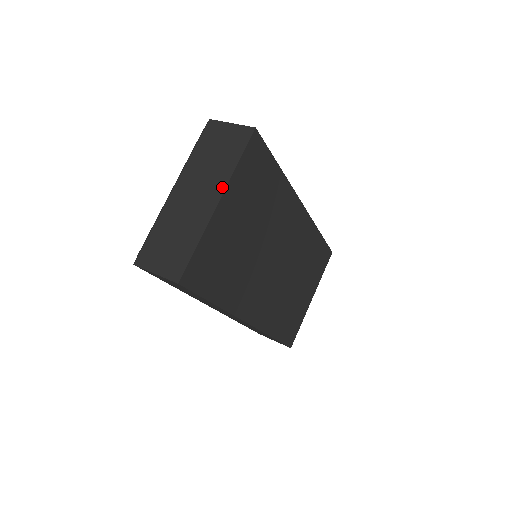
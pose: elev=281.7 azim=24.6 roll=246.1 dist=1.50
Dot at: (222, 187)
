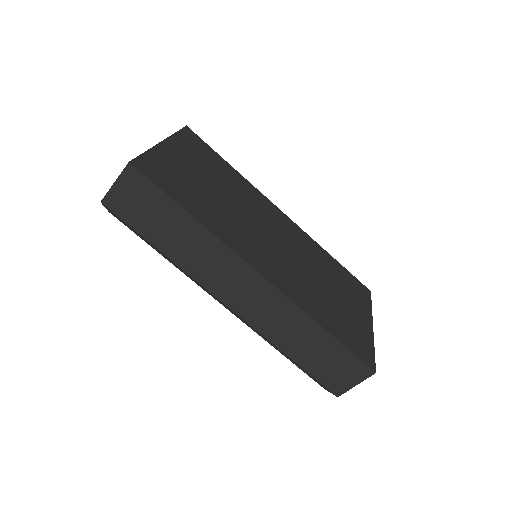
Dot at: occluded
